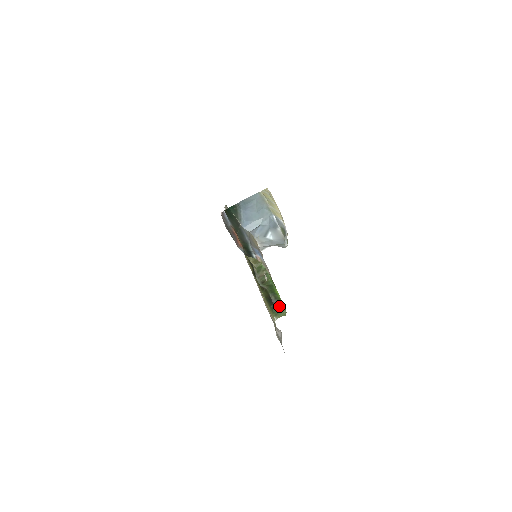
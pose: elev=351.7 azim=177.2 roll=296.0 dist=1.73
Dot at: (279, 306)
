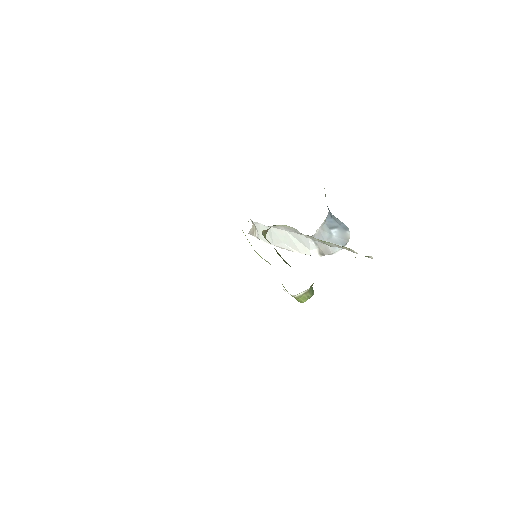
Dot at: occluded
